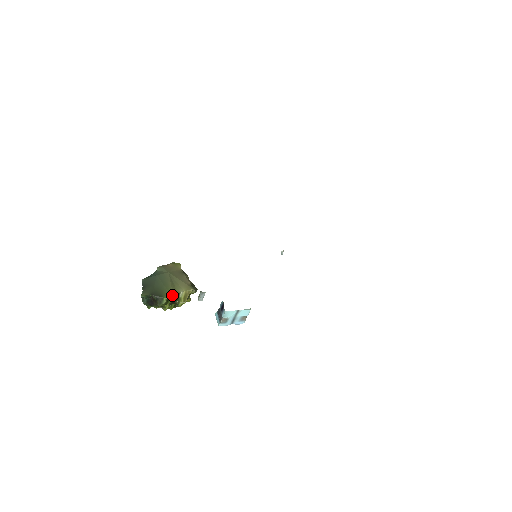
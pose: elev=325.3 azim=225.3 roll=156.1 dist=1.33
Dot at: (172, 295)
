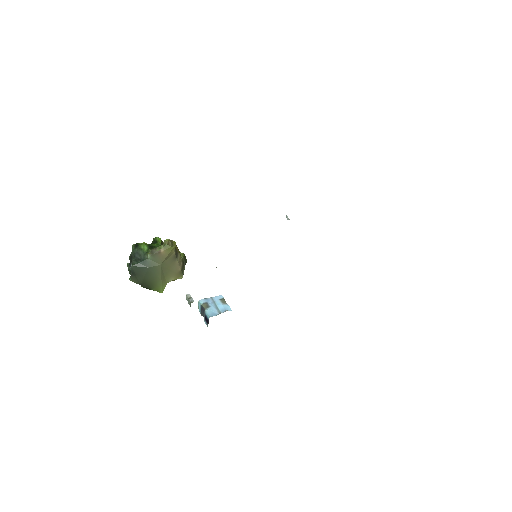
Dot at: (161, 289)
